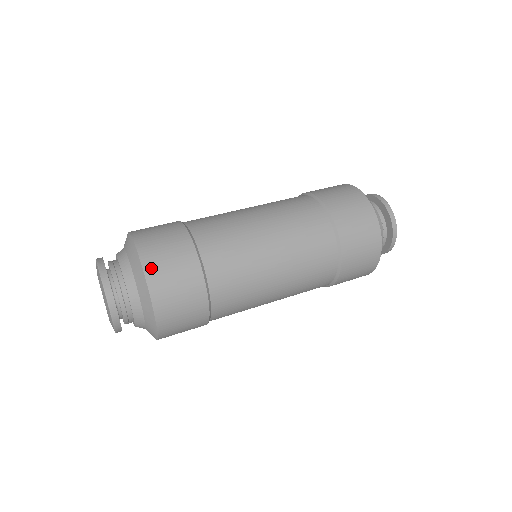
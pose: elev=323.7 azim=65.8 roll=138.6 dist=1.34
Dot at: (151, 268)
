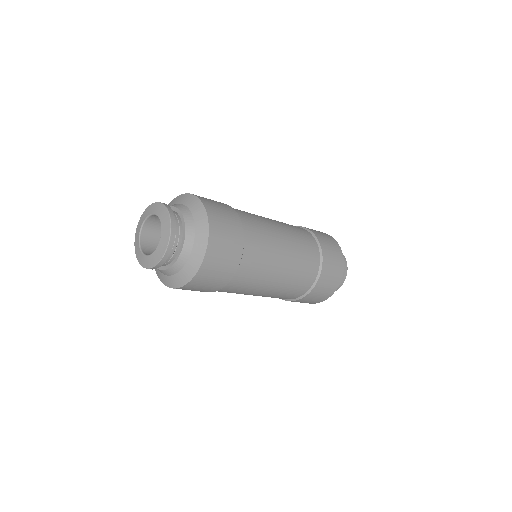
Dot at: (209, 208)
